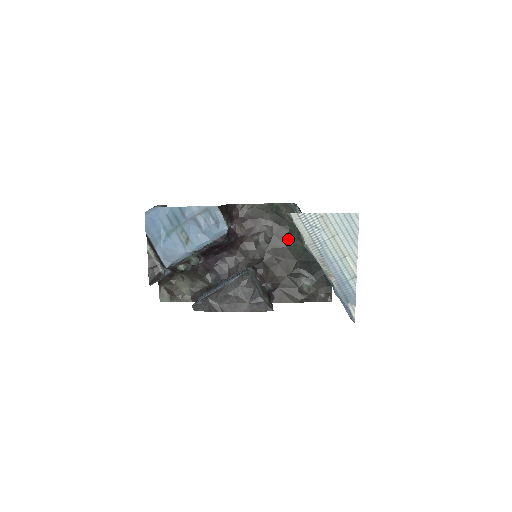
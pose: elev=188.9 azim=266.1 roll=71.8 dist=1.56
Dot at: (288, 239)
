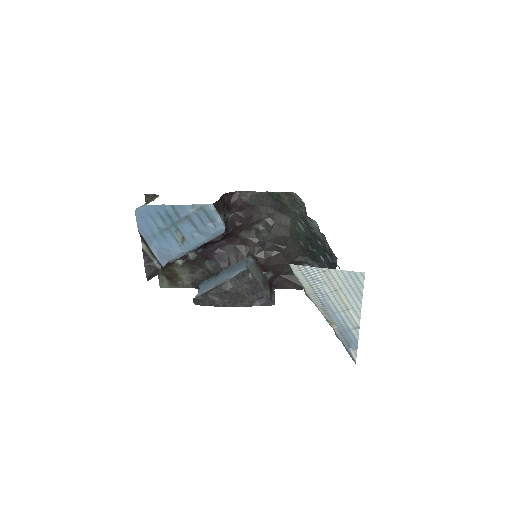
Dot at: (290, 228)
